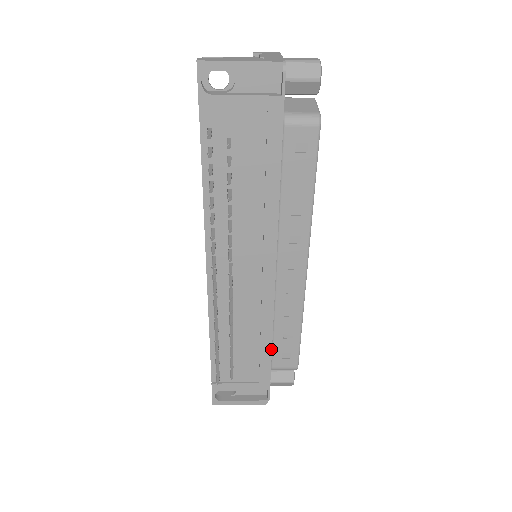
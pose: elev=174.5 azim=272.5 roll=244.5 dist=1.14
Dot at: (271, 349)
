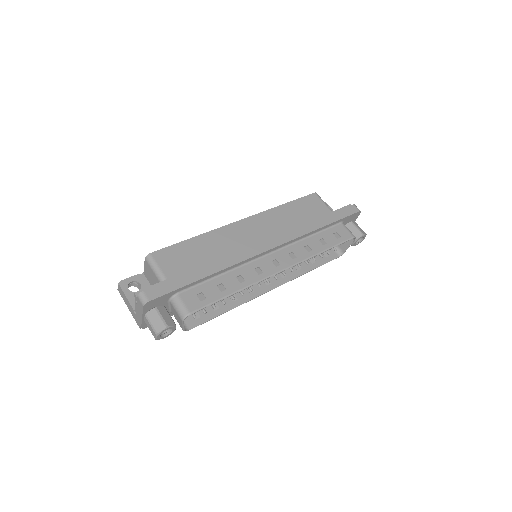
Dot at: occluded
